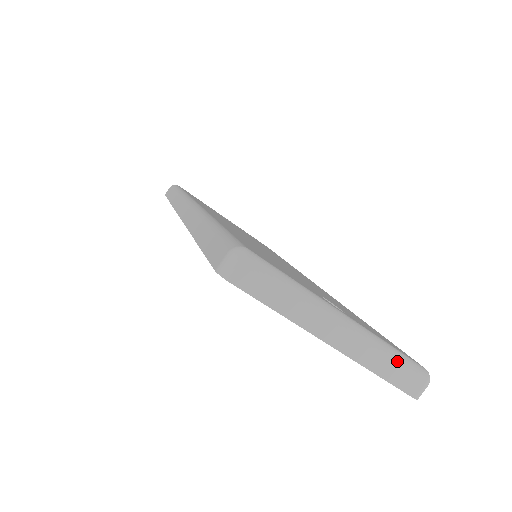
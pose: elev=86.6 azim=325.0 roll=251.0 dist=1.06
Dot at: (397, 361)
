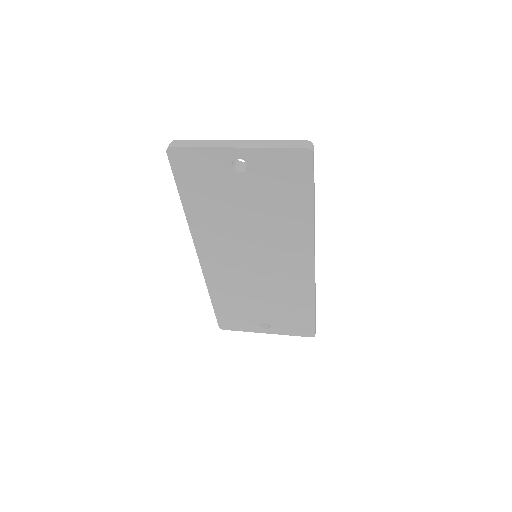
Dot at: (280, 141)
